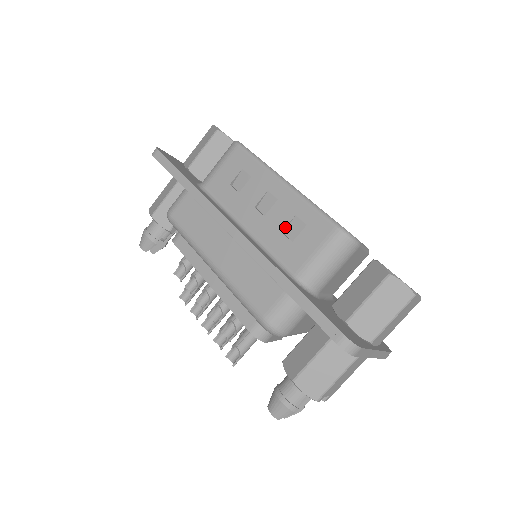
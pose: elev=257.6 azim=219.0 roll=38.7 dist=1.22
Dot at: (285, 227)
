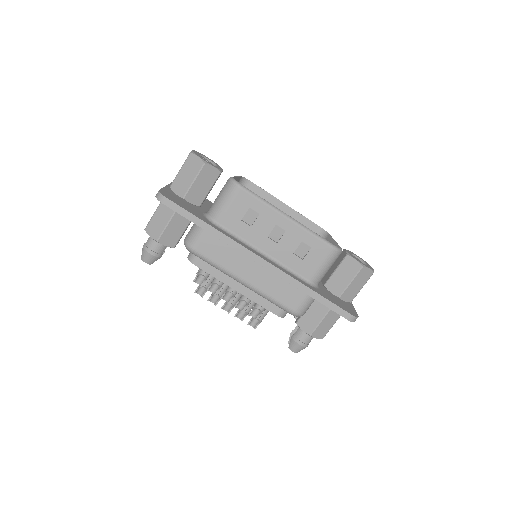
Dot at: (295, 250)
